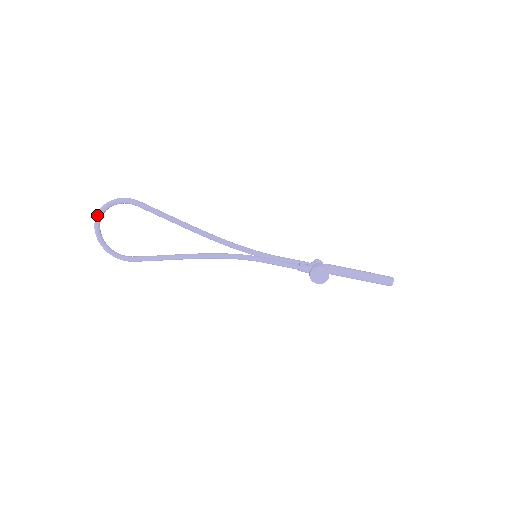
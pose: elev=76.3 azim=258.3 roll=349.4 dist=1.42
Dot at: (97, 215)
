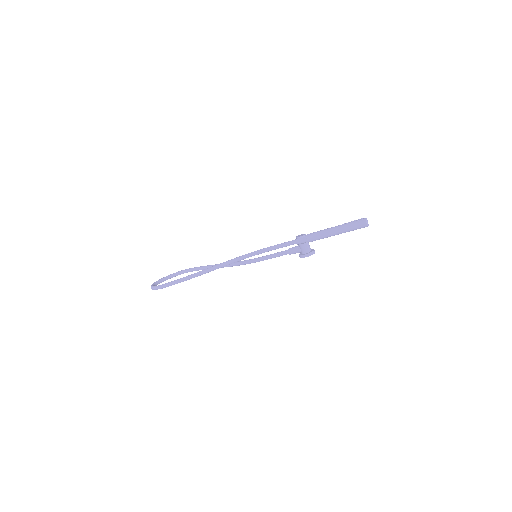
Dot at: occluded
